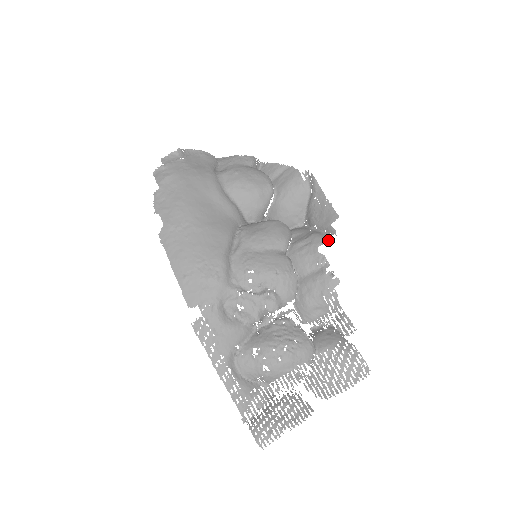
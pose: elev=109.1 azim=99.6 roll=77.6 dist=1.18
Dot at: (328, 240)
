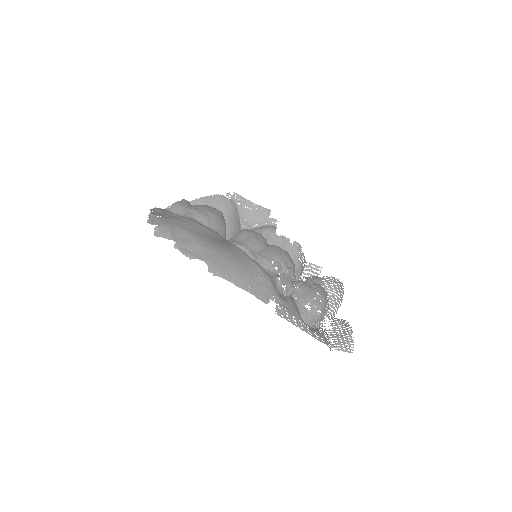
Dot at: (275, 227)
